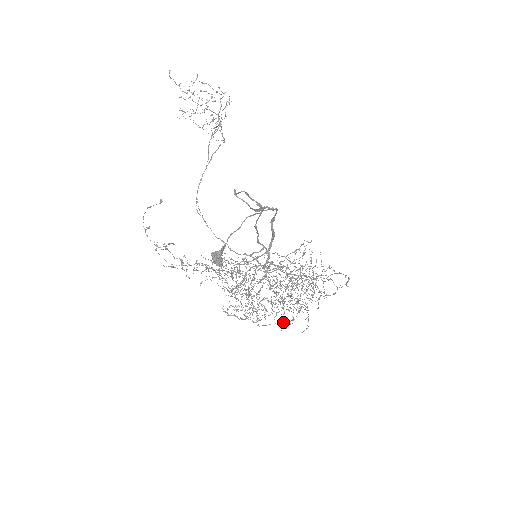
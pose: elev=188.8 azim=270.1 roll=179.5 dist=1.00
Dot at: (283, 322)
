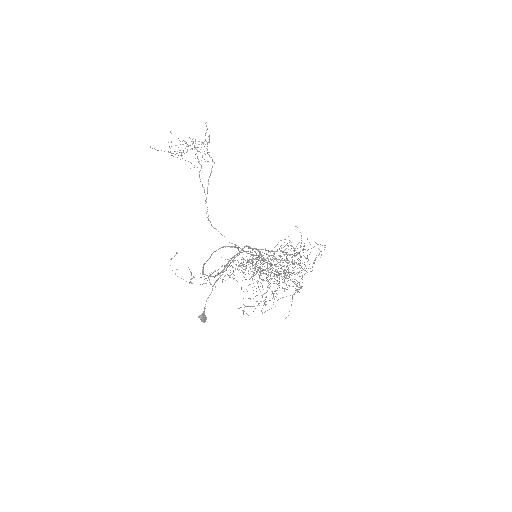
Dot at: occluded
